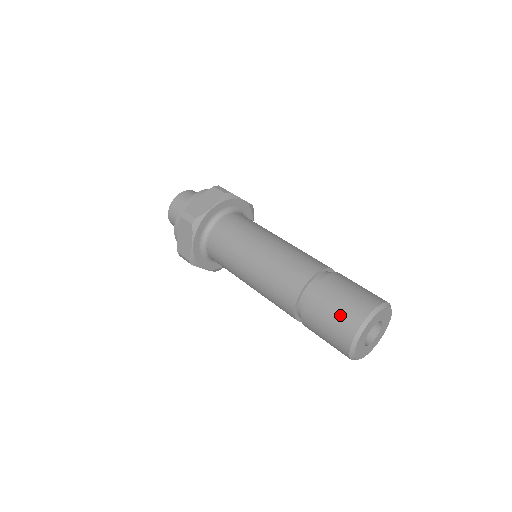
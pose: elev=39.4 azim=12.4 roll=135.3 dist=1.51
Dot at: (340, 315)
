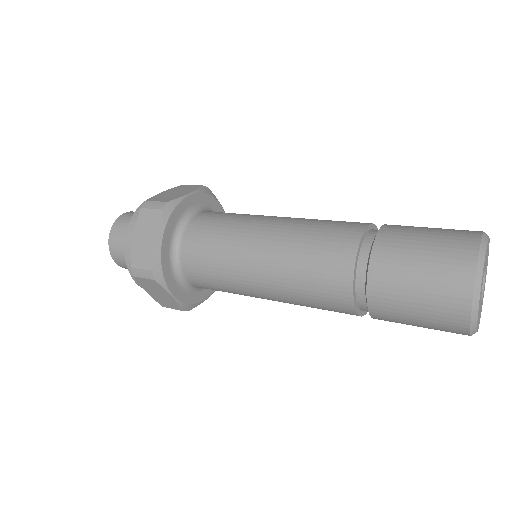
Dot at: (431, 302)
